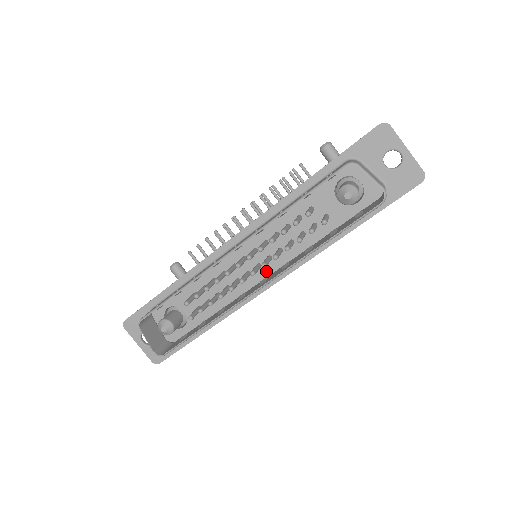
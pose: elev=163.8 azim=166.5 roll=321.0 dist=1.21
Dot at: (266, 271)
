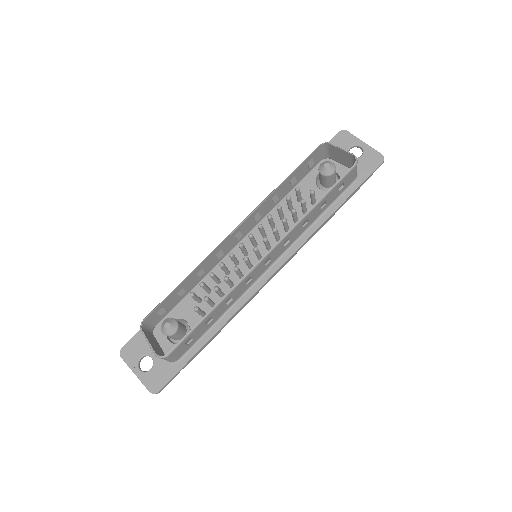
Dot at: occluded
